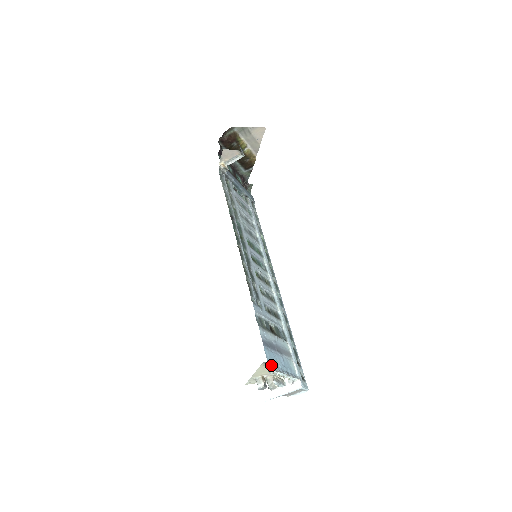
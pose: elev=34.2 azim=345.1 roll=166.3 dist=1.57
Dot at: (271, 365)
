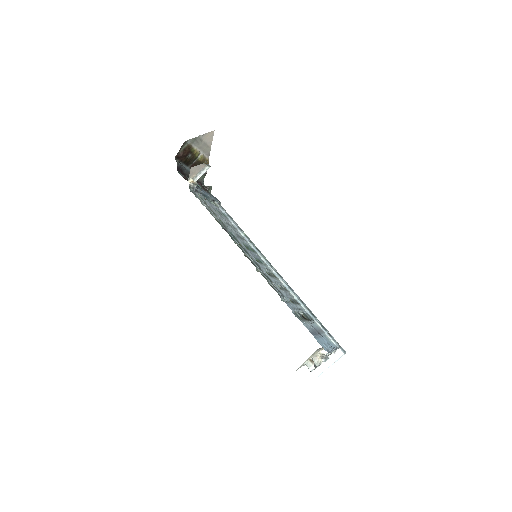
Dot at: (326, 350)
